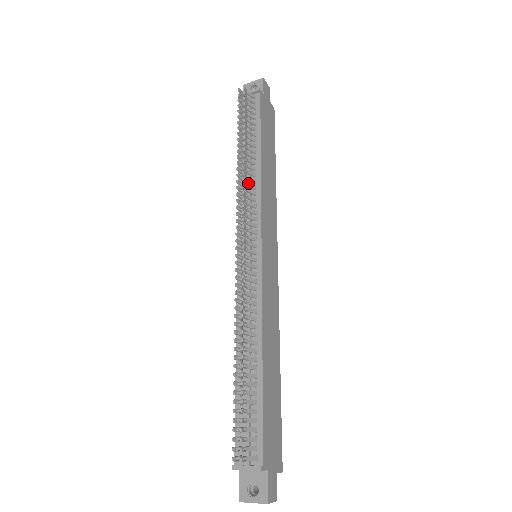
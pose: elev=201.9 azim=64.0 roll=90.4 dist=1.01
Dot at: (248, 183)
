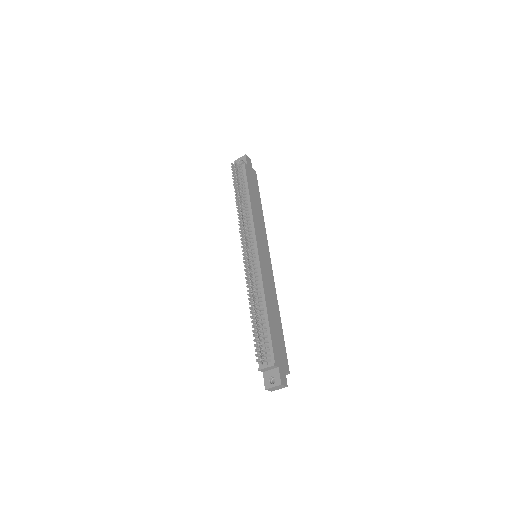
Dot at: (244, 215)
